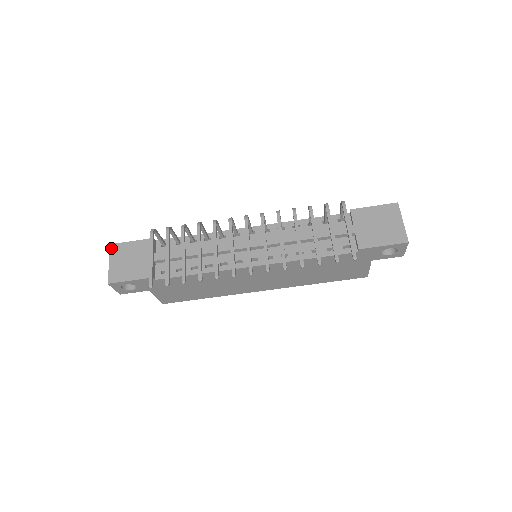
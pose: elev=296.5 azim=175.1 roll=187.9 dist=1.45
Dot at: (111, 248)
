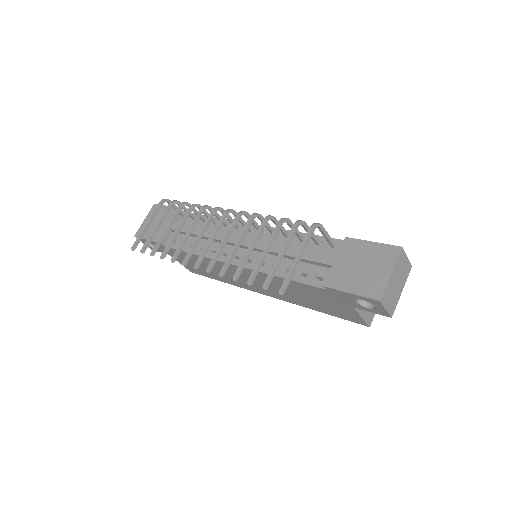
Dot at: (153, 207)
